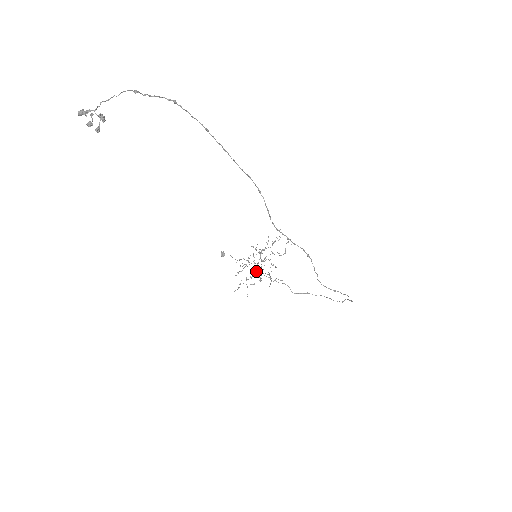
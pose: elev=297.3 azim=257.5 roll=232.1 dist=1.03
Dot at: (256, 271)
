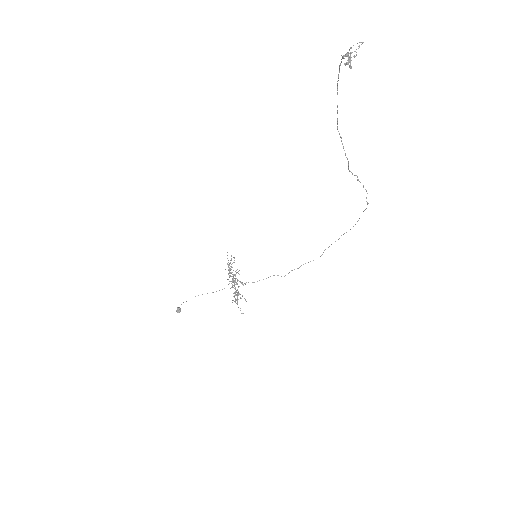
Dot at: (239, 286)
